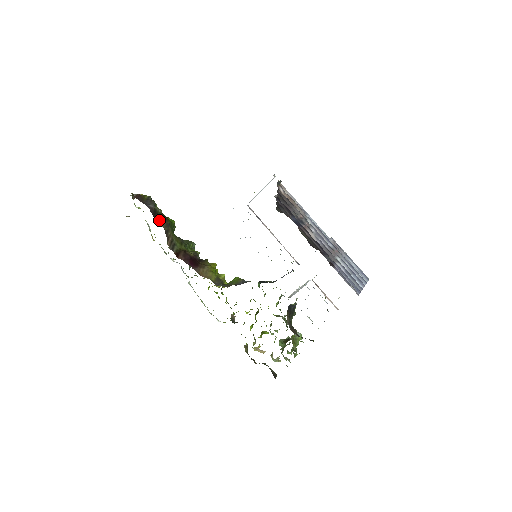
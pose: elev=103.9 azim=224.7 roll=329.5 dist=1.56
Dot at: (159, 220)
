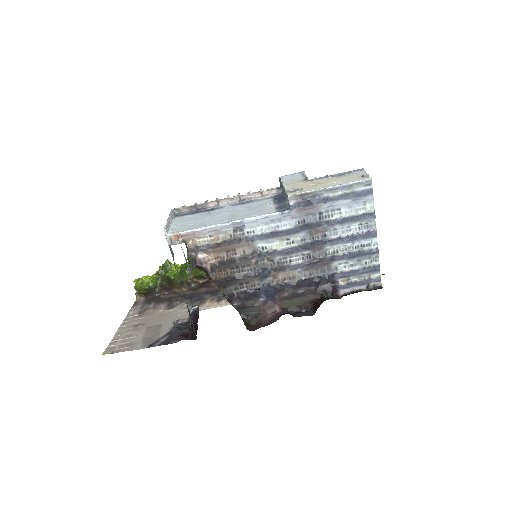
Dot at: (174, 287)
